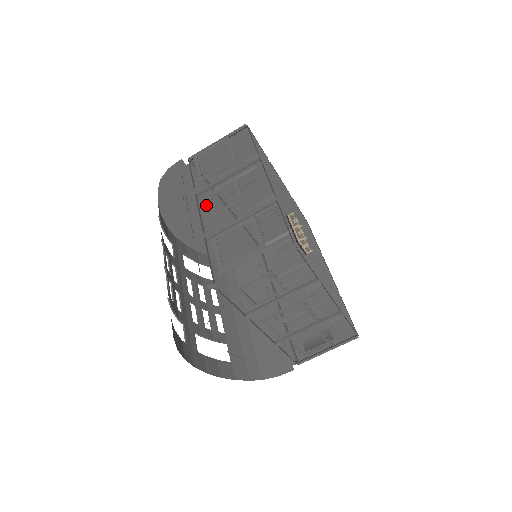
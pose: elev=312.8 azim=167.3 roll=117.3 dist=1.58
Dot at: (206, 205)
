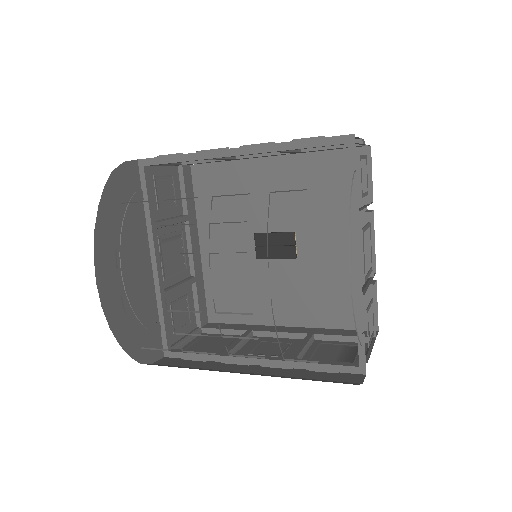
Dot at: (139, 244)
